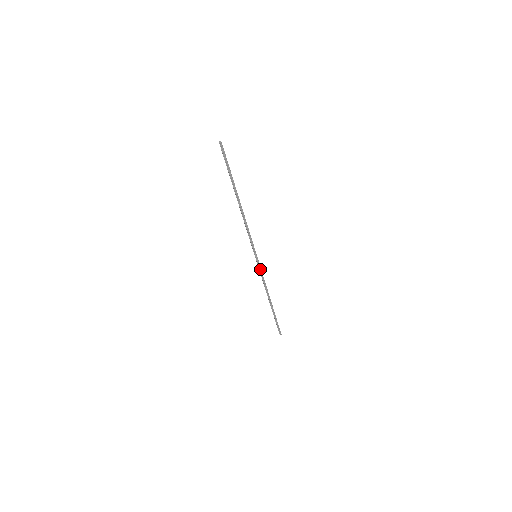
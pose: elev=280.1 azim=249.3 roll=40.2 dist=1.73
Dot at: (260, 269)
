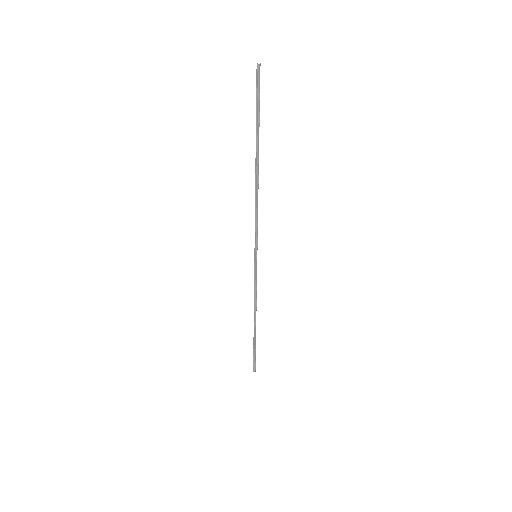
Dot at: (256, 276)
